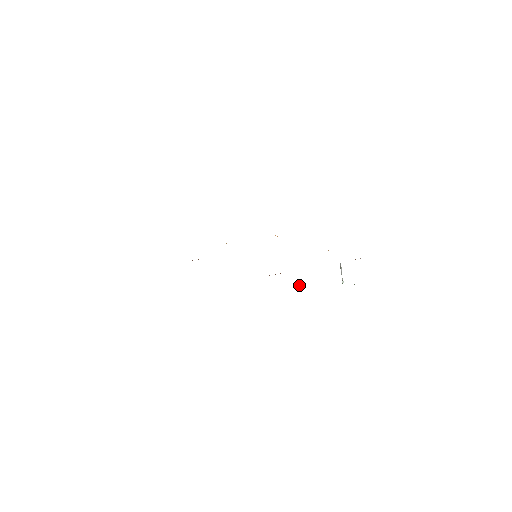
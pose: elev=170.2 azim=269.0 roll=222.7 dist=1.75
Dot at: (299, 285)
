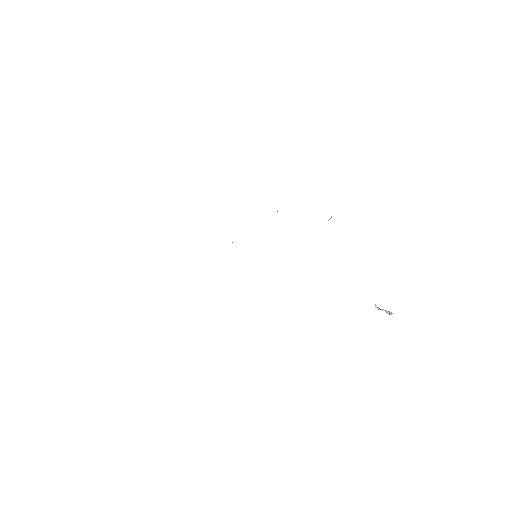
Dot at: occluded
